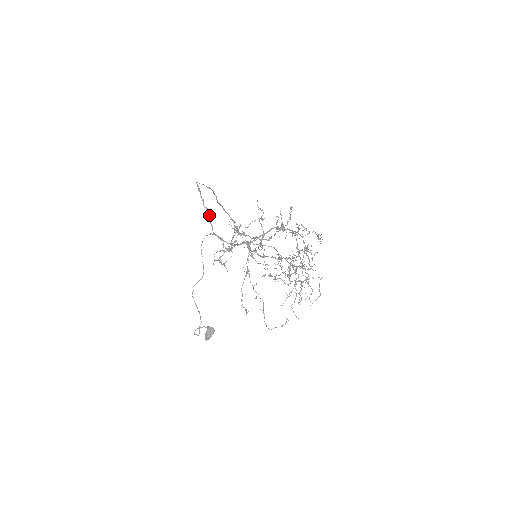
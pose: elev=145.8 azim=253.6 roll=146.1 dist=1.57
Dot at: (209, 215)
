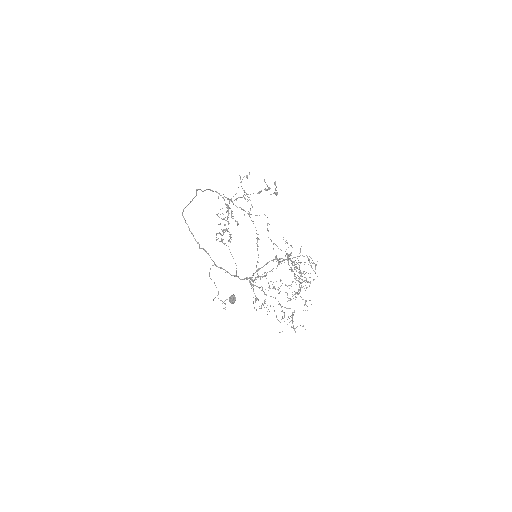
Dot at: (208, 254)
